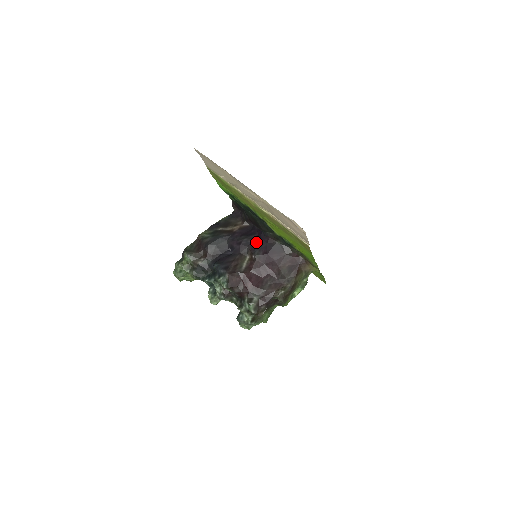
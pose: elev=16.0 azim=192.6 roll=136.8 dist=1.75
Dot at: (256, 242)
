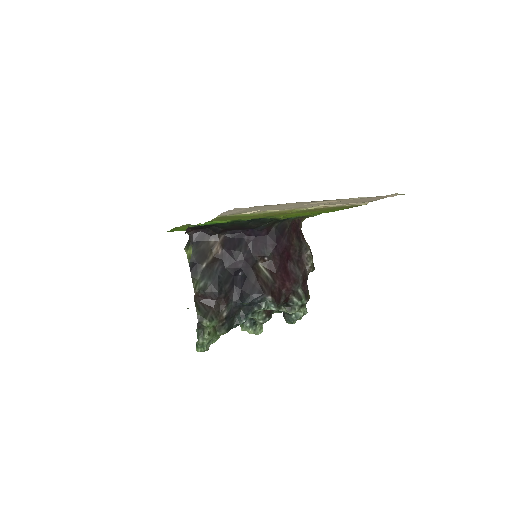
Dot at: (255, 244)
